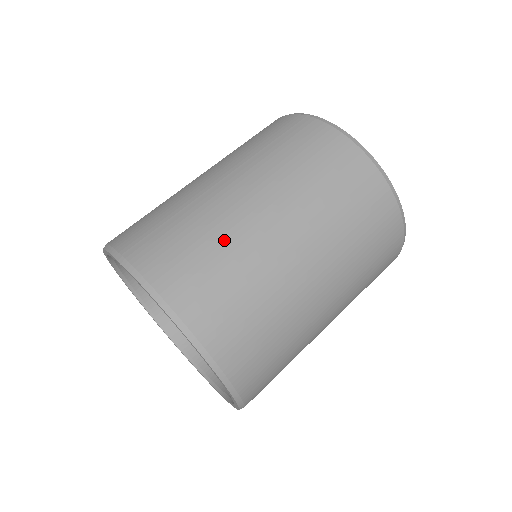
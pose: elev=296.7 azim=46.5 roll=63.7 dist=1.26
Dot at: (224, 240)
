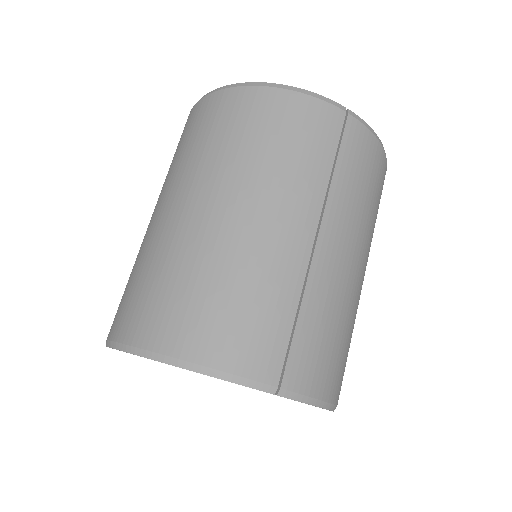
Dot at: (346, 315)
